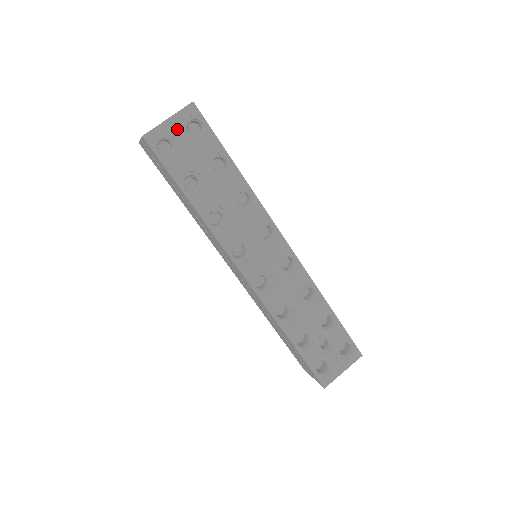
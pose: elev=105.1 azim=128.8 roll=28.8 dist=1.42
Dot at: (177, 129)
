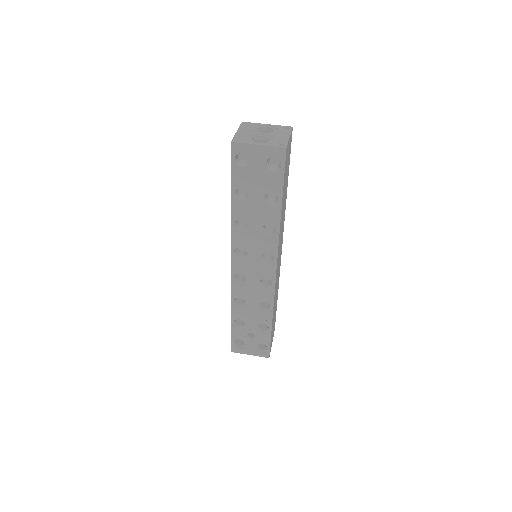
Dot at: (259, 156)
